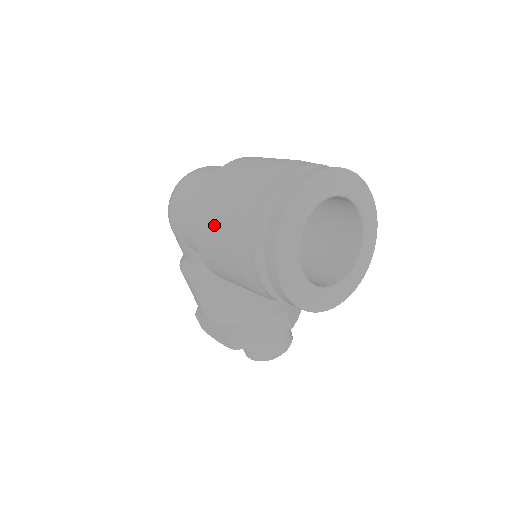
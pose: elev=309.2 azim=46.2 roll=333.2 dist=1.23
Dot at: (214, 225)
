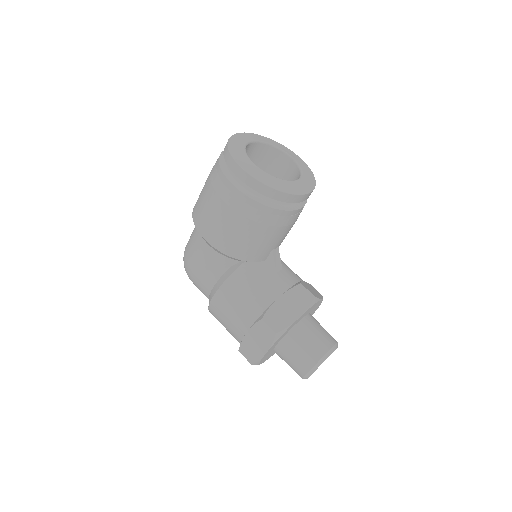
Dot at: (202, 202)
